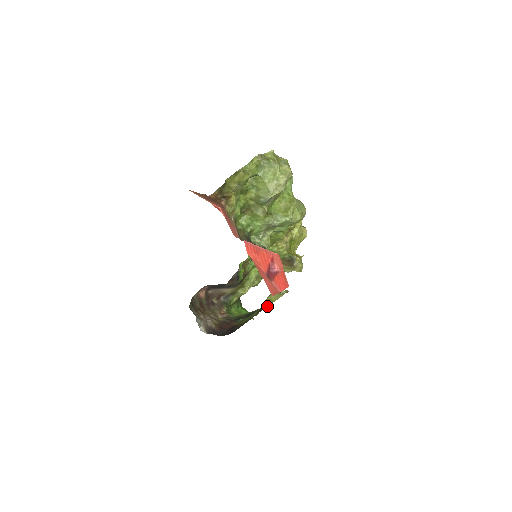
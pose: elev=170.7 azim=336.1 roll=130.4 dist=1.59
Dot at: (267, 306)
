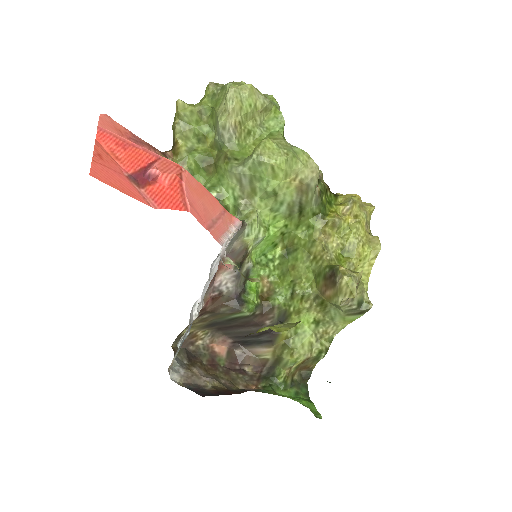
Dot at: (260, 331)
